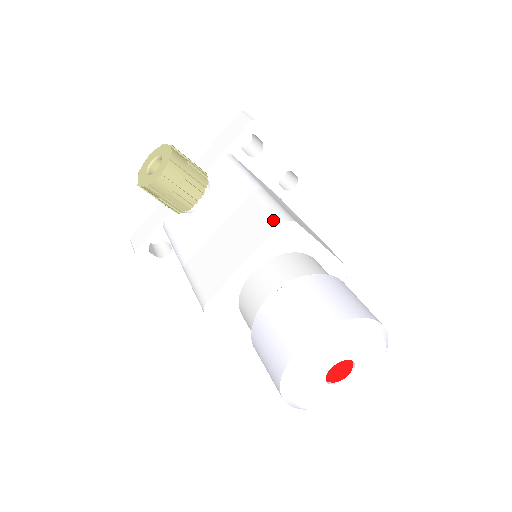
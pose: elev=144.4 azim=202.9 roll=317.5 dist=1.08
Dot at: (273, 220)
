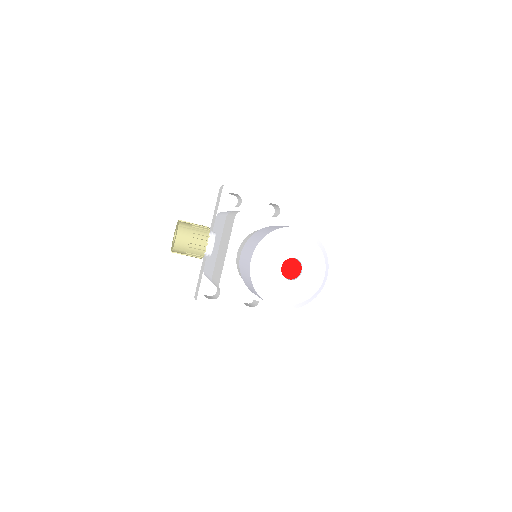
Dot at: (233, 218)
